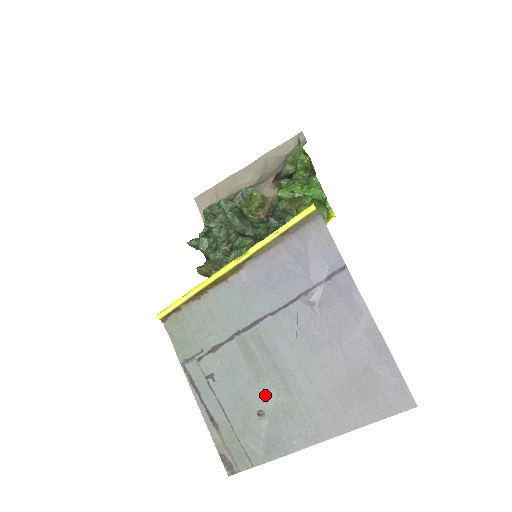
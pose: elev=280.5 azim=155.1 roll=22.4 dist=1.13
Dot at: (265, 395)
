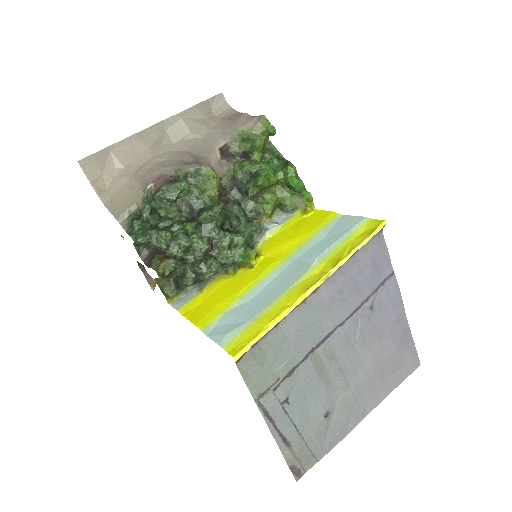
Dot at: (331, 398)
